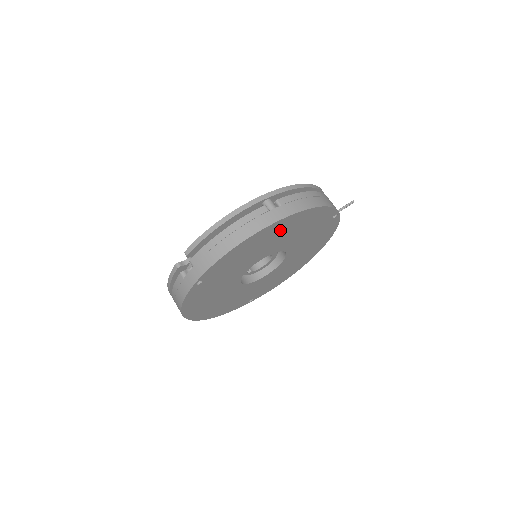
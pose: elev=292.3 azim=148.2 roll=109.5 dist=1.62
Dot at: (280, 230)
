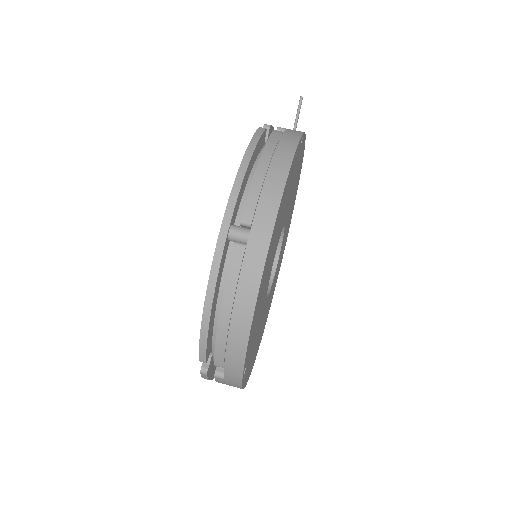
Dot at: occluded
